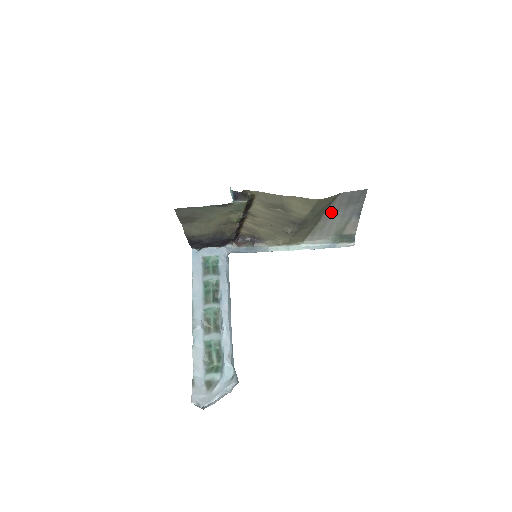
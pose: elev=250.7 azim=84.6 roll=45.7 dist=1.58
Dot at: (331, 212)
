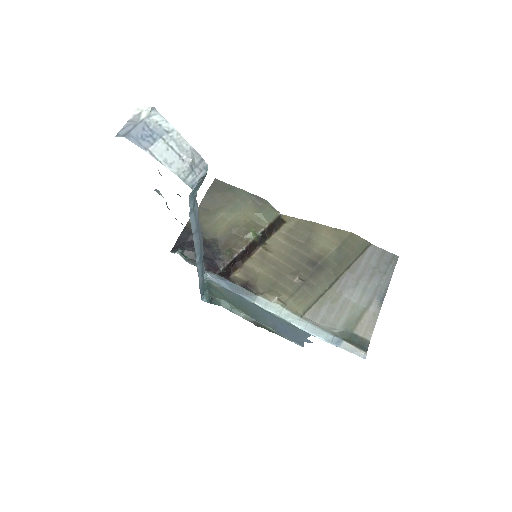
Dot at: (353, 275)
